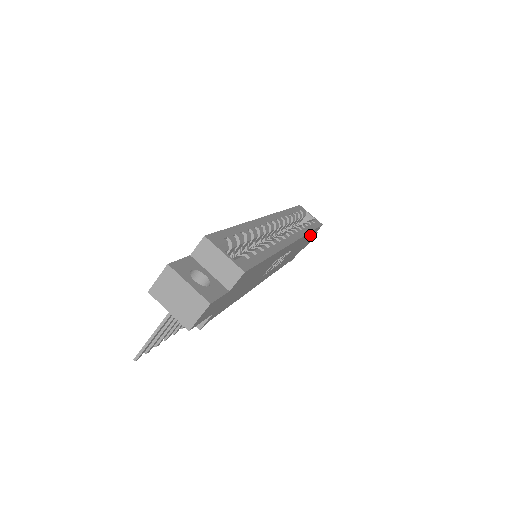
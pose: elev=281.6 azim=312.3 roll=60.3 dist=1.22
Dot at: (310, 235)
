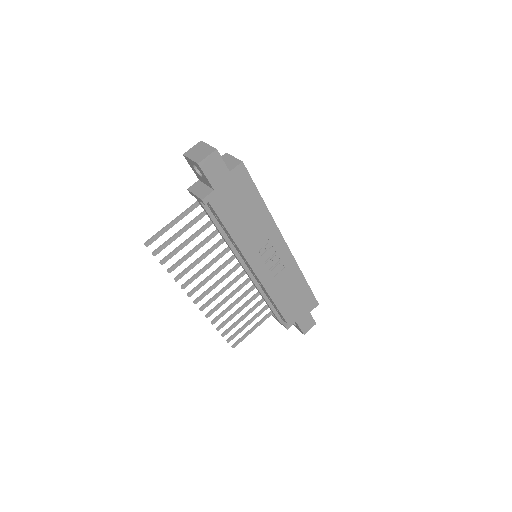
Dot at: (305, 294)
